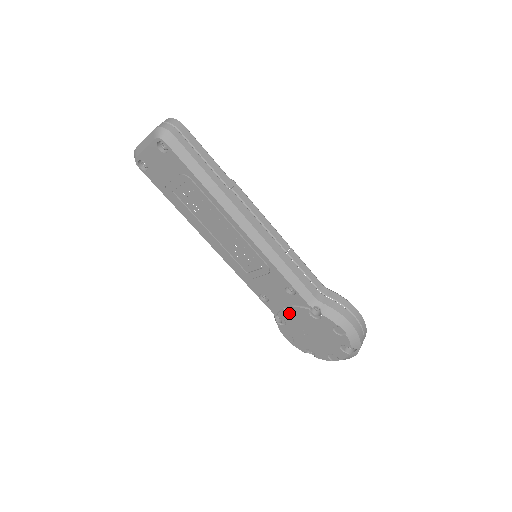
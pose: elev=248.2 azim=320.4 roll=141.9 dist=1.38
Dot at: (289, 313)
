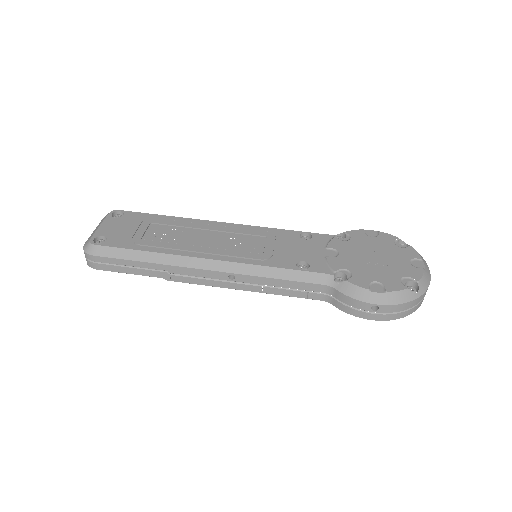
Dot at: (334, 257)
